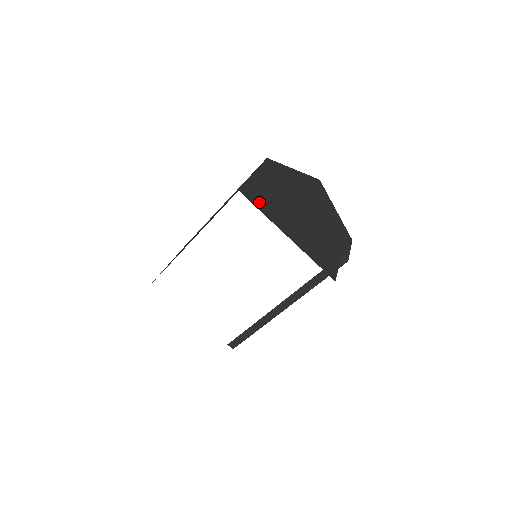
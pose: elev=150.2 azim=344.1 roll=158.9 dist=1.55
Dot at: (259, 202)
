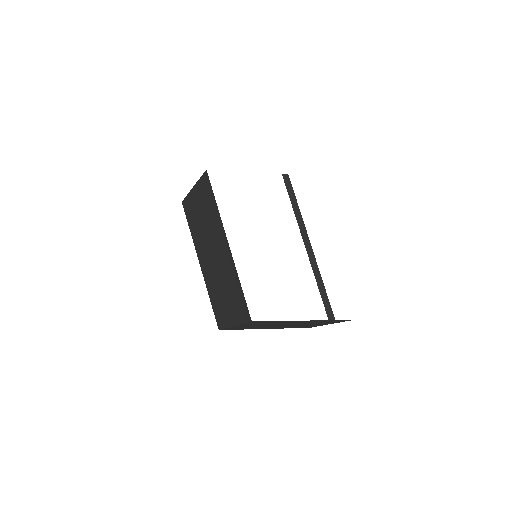
Dot at: occluded
